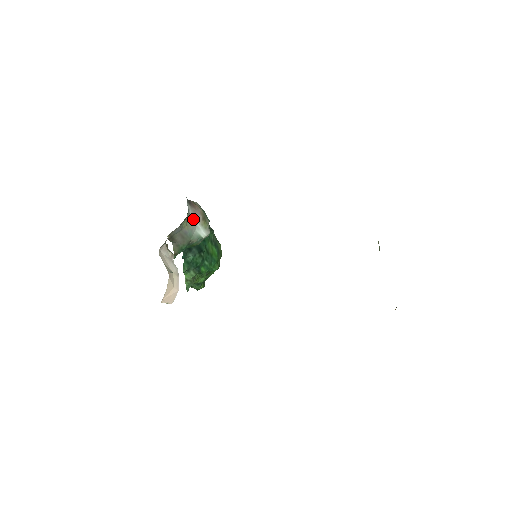
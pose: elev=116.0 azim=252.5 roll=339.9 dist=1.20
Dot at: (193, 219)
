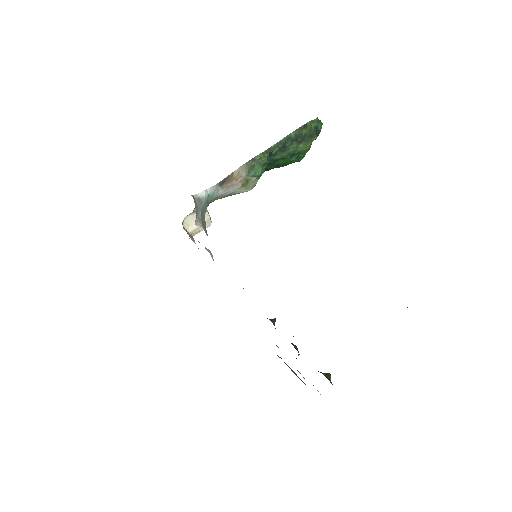
Dot at: (225, 193)
